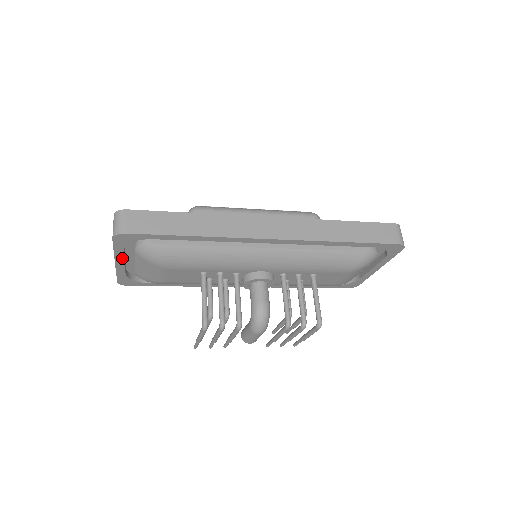
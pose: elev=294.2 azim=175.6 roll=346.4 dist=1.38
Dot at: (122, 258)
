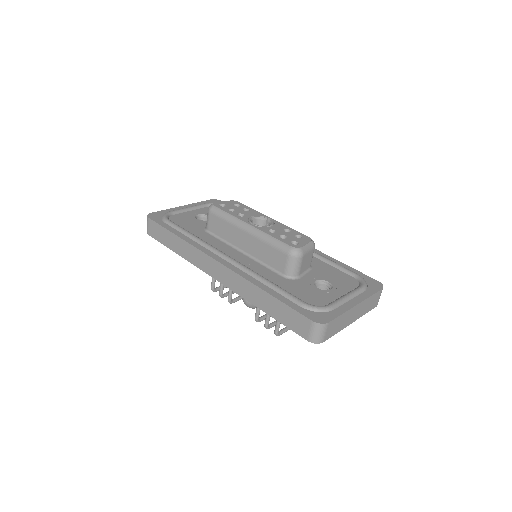
Dot at: occluded
